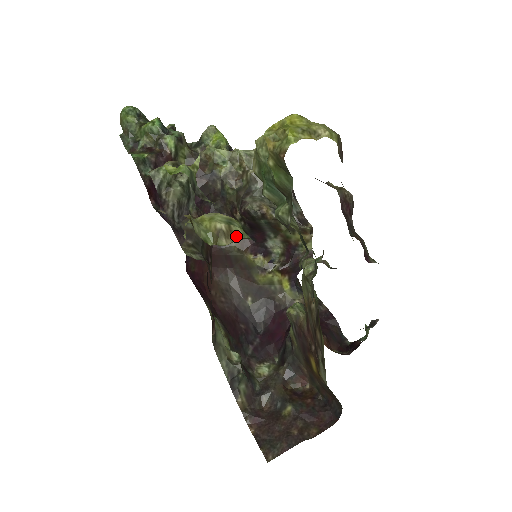
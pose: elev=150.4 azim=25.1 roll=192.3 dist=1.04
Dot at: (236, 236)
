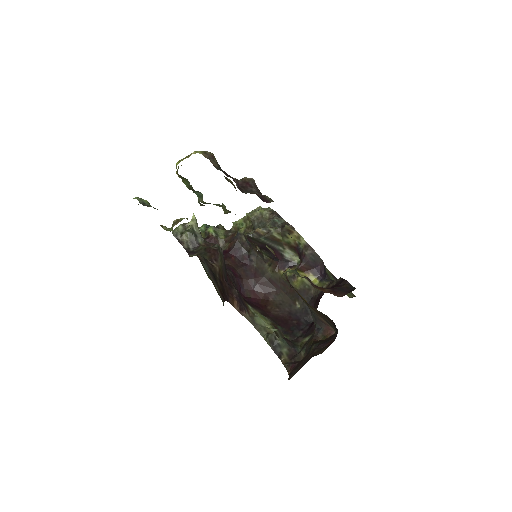
Dot at: (180, 221)
